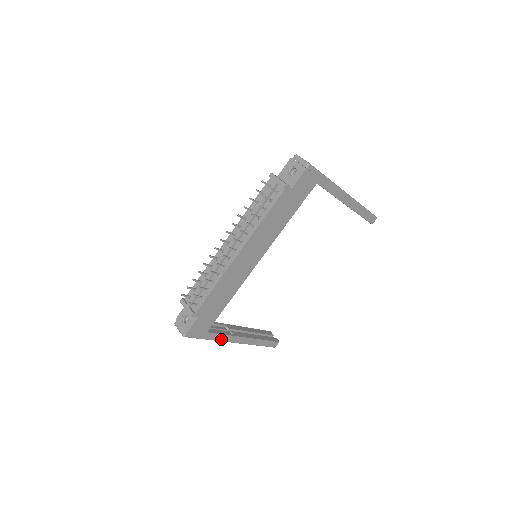
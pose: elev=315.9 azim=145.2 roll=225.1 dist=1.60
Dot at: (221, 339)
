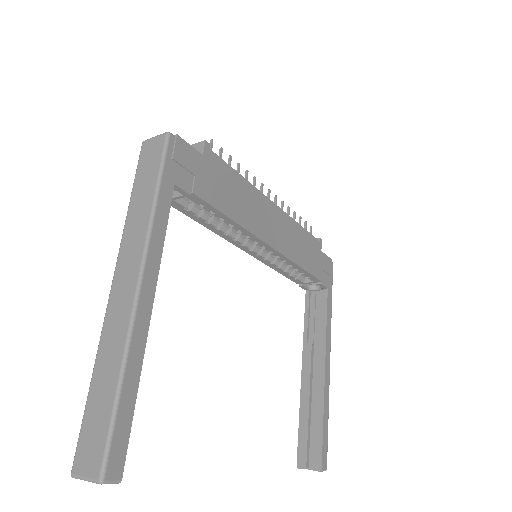
Dot at: (155, 230)
